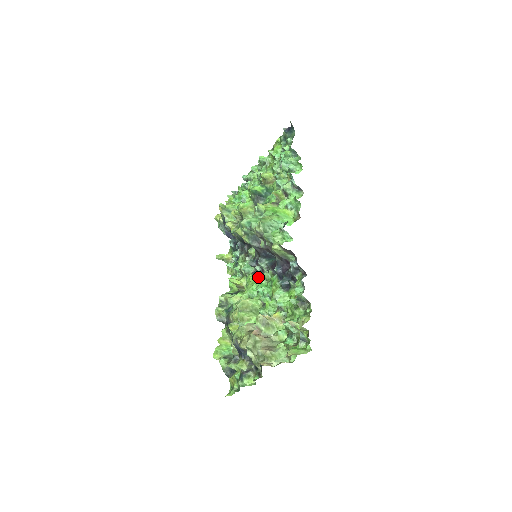
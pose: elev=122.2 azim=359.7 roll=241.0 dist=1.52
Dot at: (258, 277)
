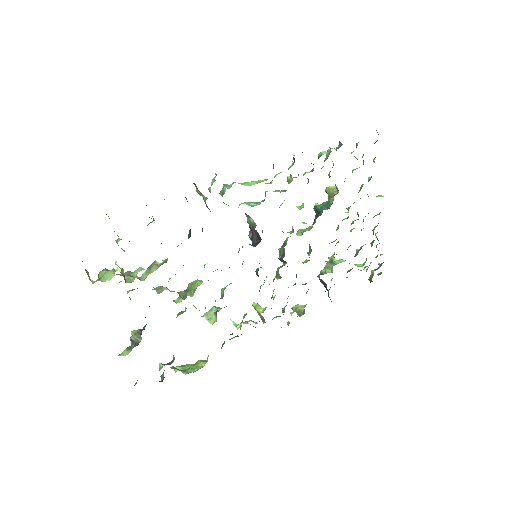
Dot at: occluded
